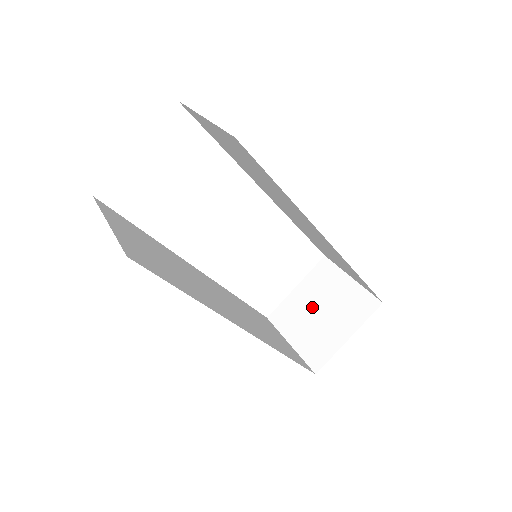
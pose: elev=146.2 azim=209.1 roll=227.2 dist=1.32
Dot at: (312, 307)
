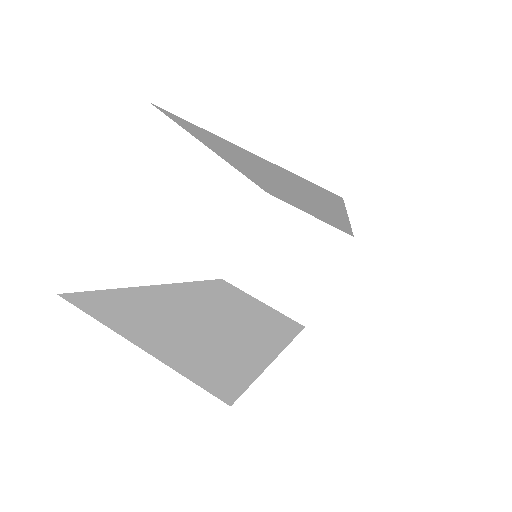
Dot at: (274, 256)
